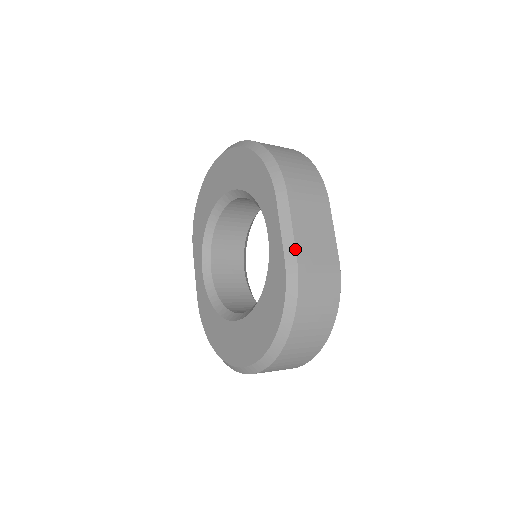
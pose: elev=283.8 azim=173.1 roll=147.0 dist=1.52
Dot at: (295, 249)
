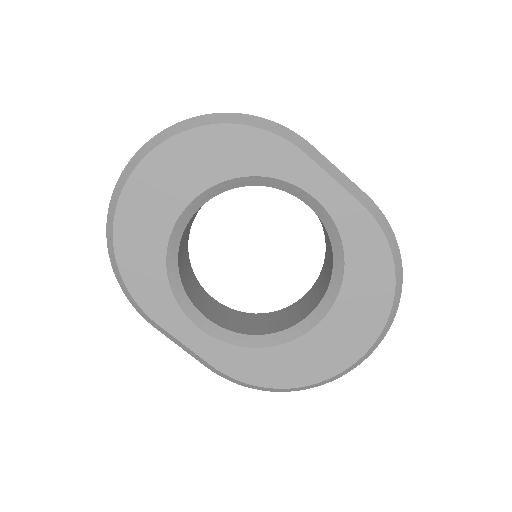
Dot at: (359, 188)
